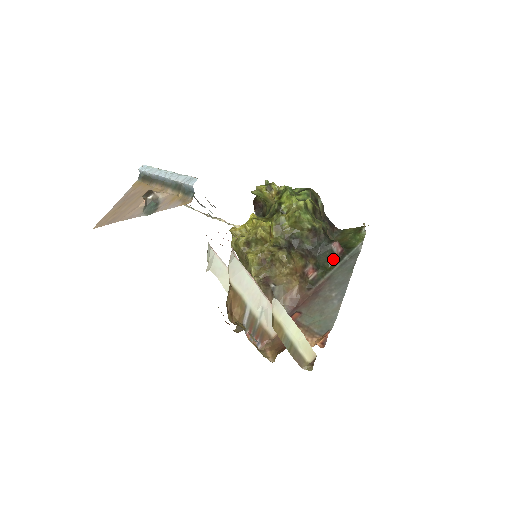
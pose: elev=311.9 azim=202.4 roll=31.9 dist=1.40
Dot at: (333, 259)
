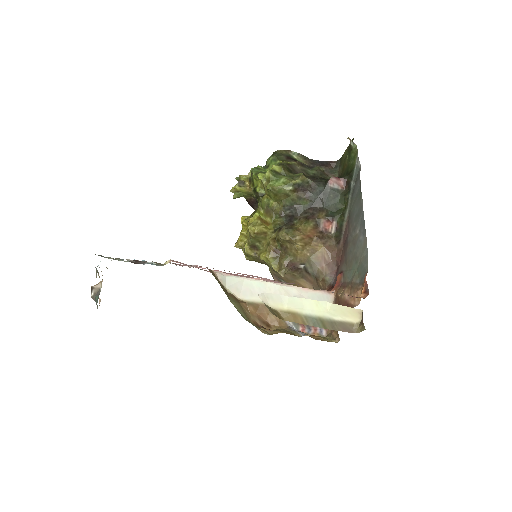
Dot at: (341, 196)
